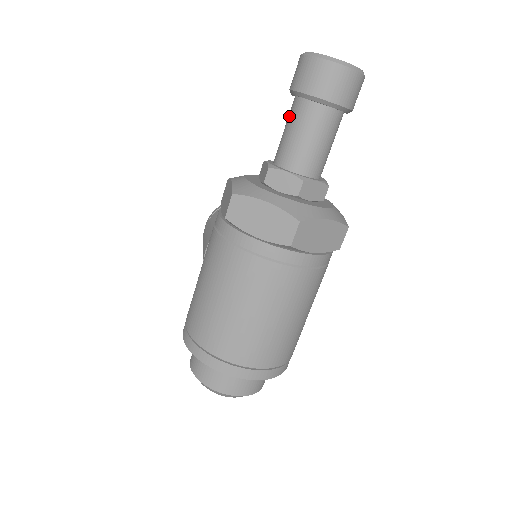
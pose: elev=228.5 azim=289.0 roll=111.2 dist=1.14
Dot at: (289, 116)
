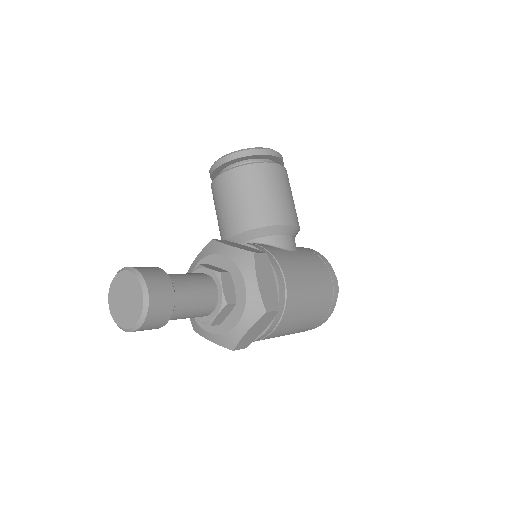
Dot at: occluded
